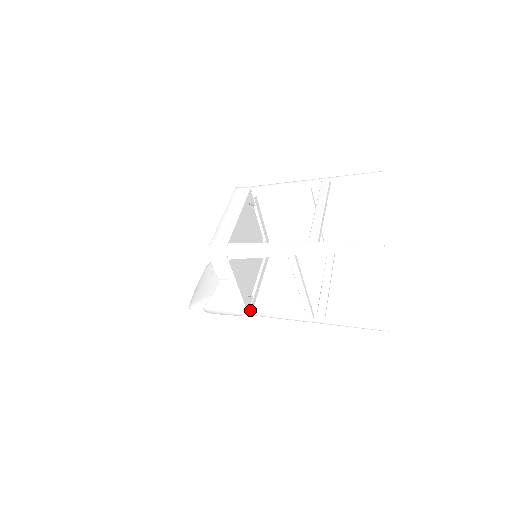
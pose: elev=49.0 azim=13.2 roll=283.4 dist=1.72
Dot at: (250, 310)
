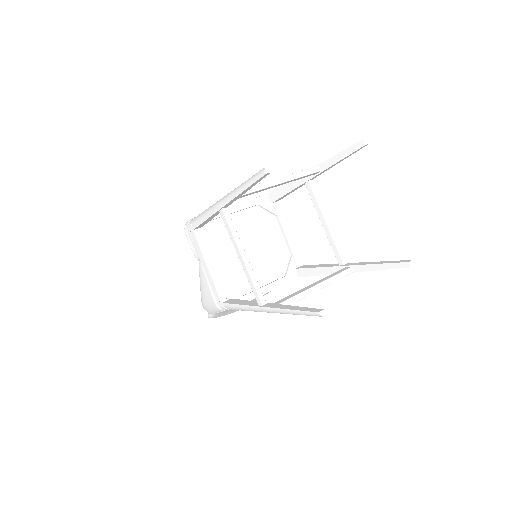
Dot at: (225, 301)
